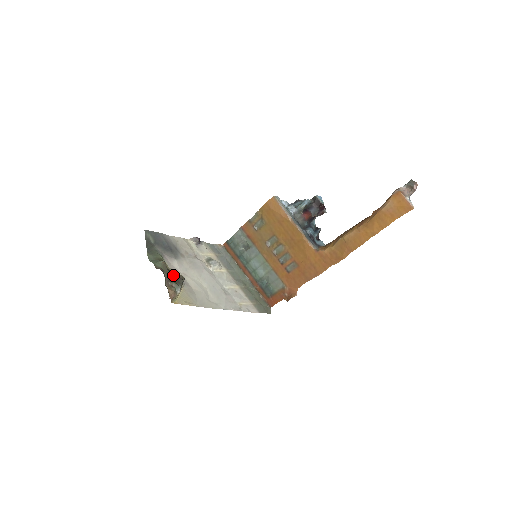
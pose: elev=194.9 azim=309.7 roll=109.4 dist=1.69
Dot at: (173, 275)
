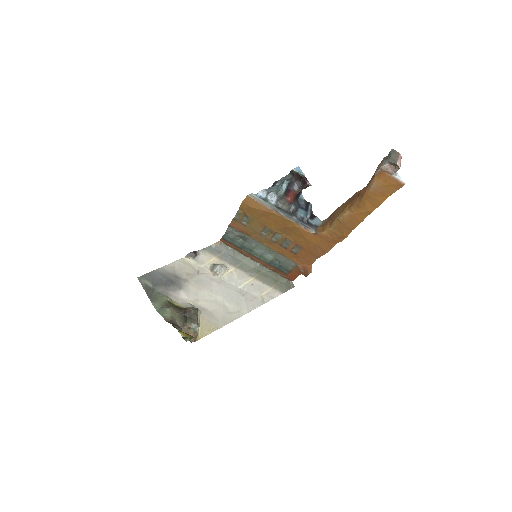
Dot at: (185, 315)
